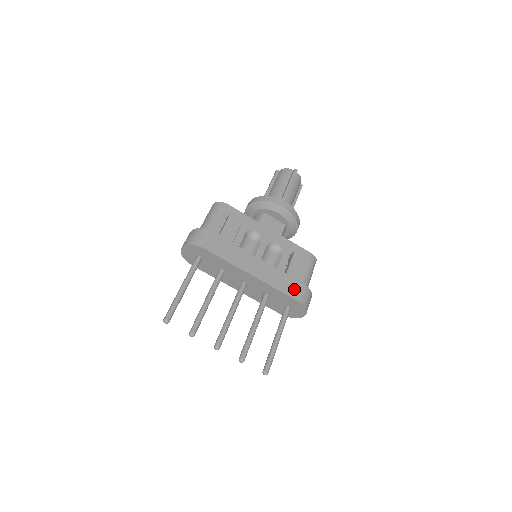
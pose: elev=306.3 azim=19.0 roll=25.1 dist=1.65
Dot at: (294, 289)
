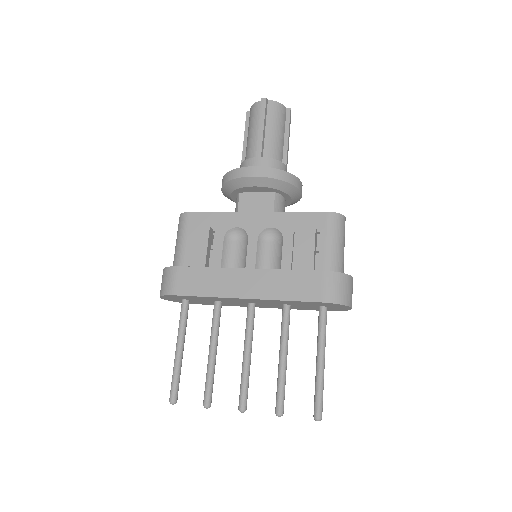
Dot at: (310, 287)
